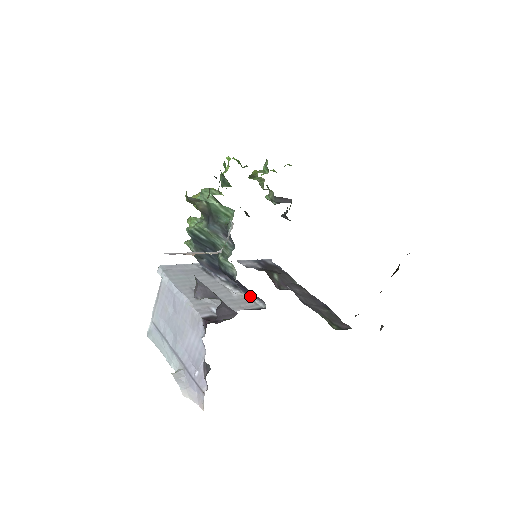
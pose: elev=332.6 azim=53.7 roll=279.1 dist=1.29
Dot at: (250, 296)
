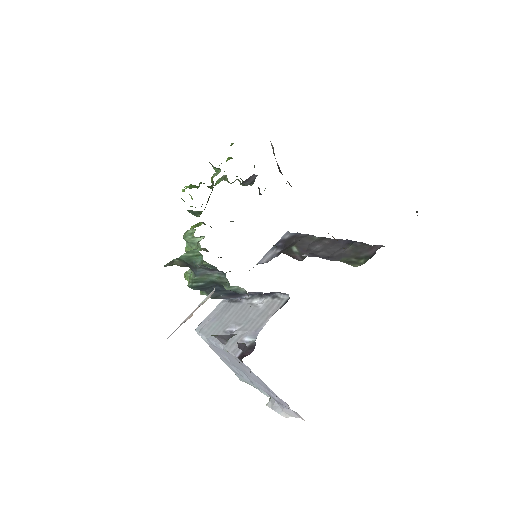
Dot at: (274, 295)
